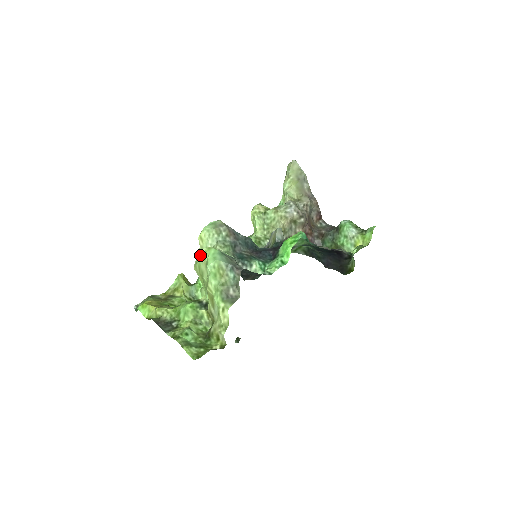
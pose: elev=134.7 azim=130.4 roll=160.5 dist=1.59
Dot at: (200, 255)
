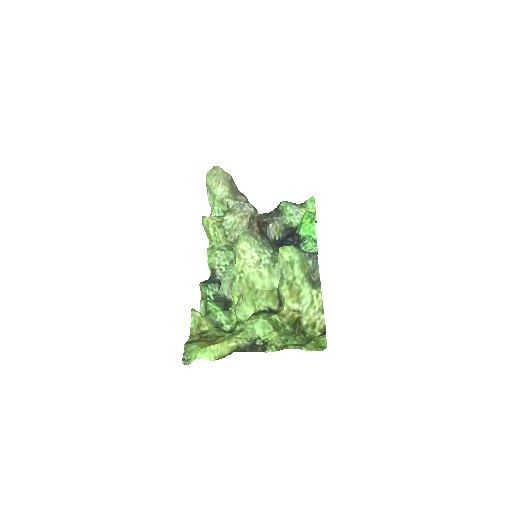
Dot at: (246, 267)
